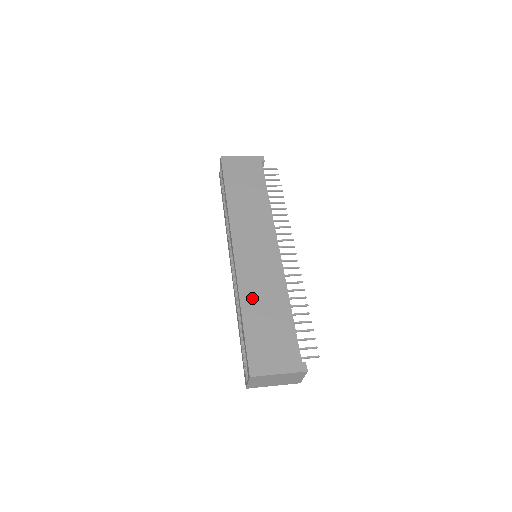
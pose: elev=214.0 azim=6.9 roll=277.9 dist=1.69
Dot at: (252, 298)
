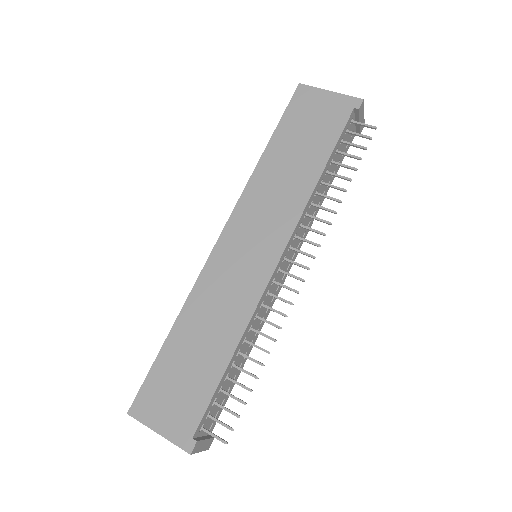
Dot at: (195, 317)
